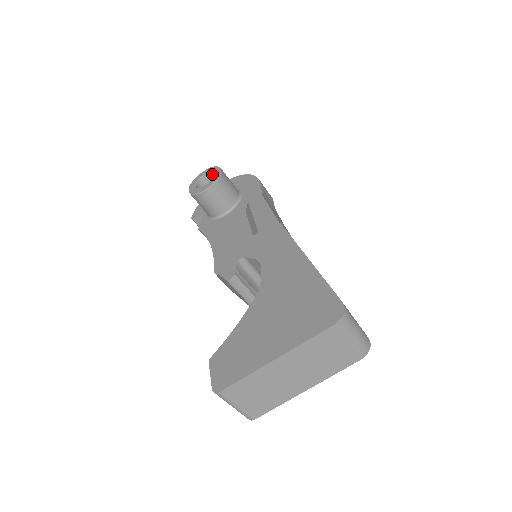
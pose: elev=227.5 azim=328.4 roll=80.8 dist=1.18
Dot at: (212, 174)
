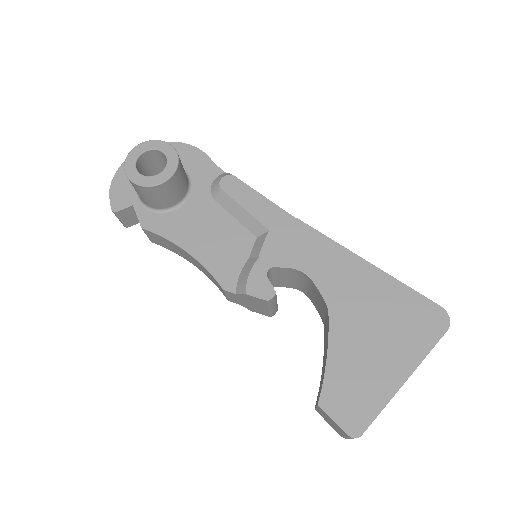
Dot at: (154, 152)
